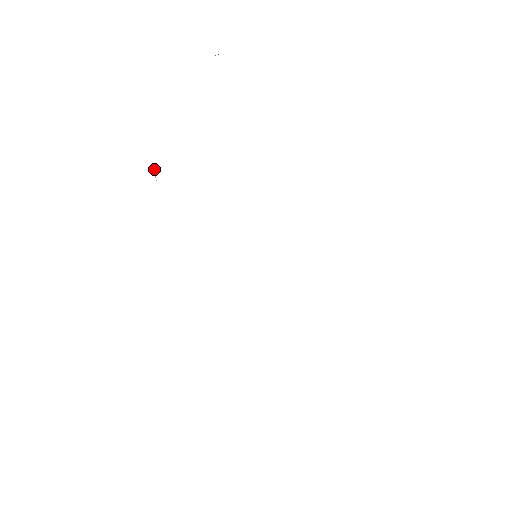
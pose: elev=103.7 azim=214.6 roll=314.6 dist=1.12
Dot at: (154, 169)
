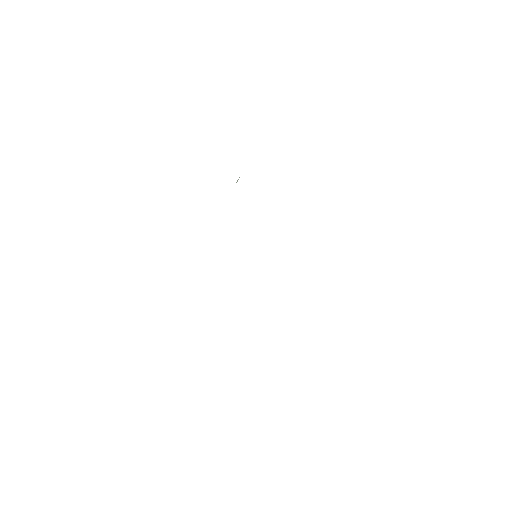
Dot at: occluded
